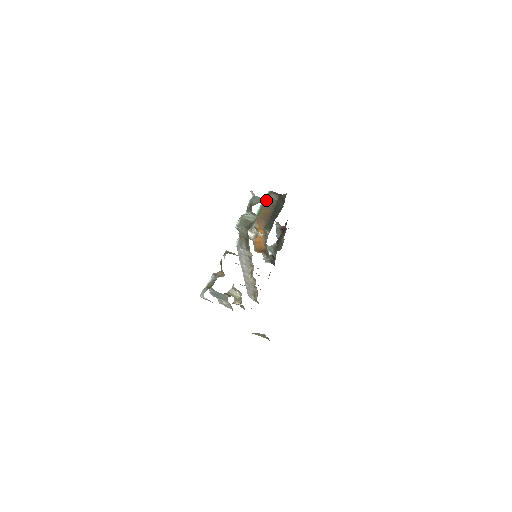
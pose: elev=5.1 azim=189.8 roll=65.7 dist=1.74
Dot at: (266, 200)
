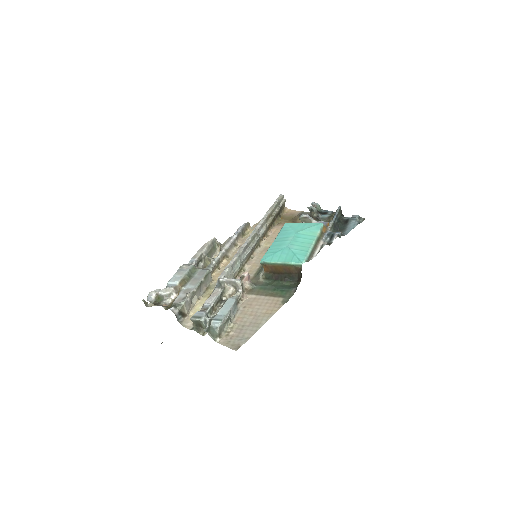
Dot at: (290, 266)
